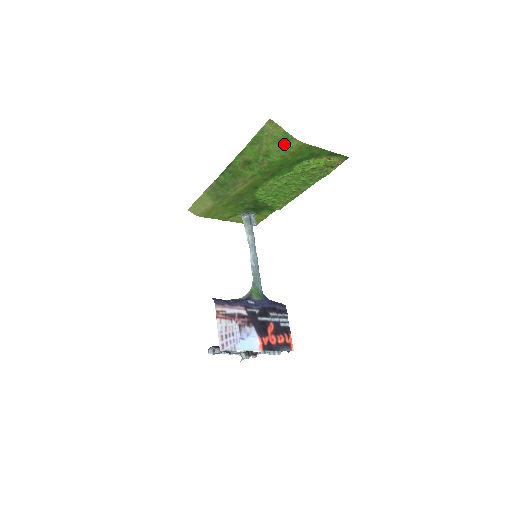
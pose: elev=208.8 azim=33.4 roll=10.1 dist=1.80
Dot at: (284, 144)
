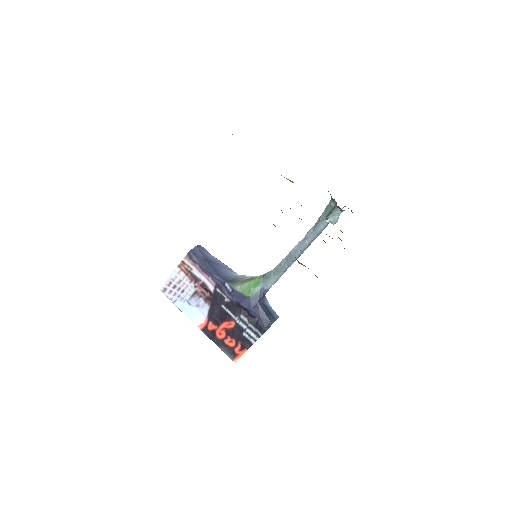
Dot at: occluded
